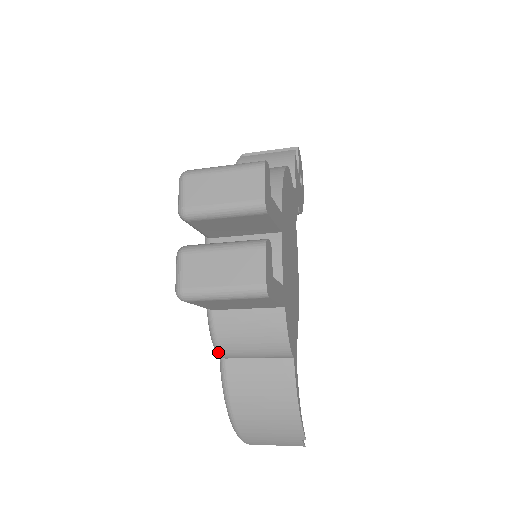
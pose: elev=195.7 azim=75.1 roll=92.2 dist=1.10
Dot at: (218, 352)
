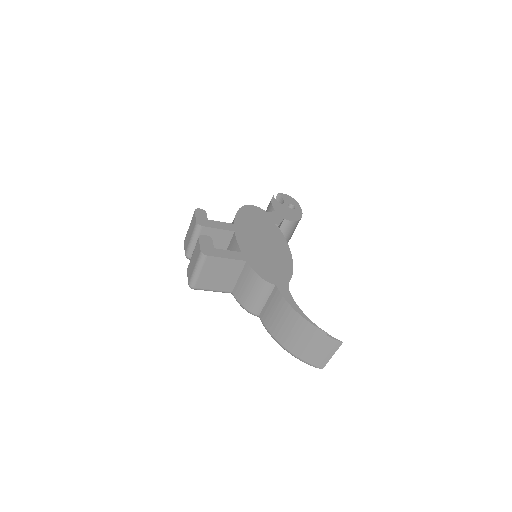
Dot at: (250, 313)
